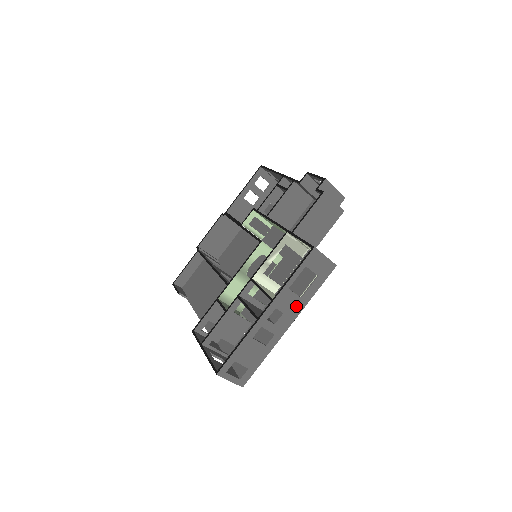
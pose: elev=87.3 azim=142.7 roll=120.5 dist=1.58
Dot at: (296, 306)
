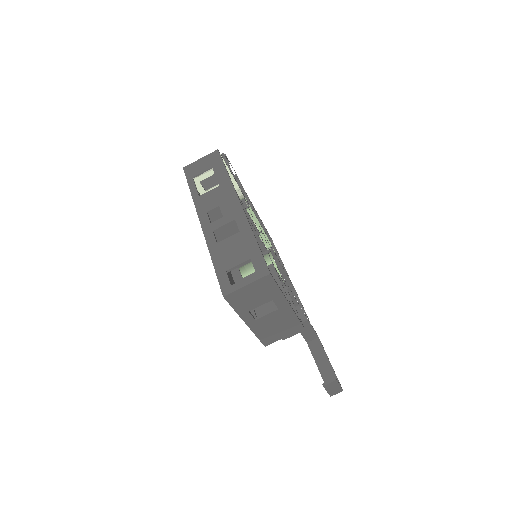
Dot at: (224, 192)
